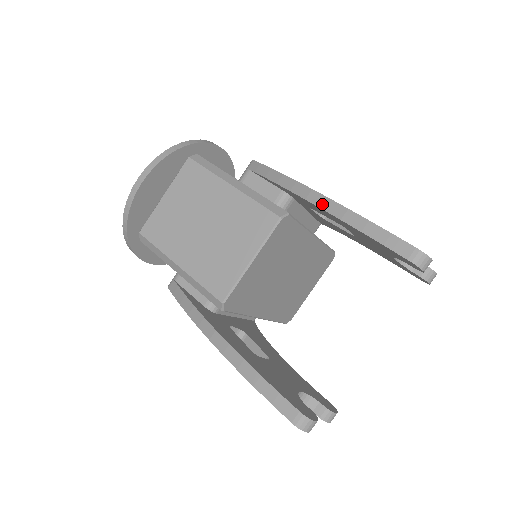
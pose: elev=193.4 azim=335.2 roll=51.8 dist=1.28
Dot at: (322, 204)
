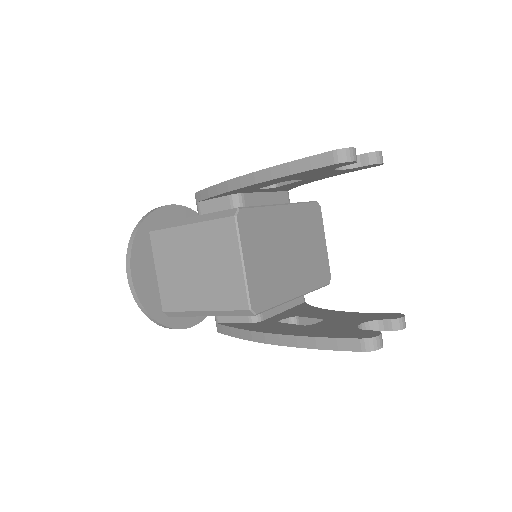
Dot at: (253, 181)
